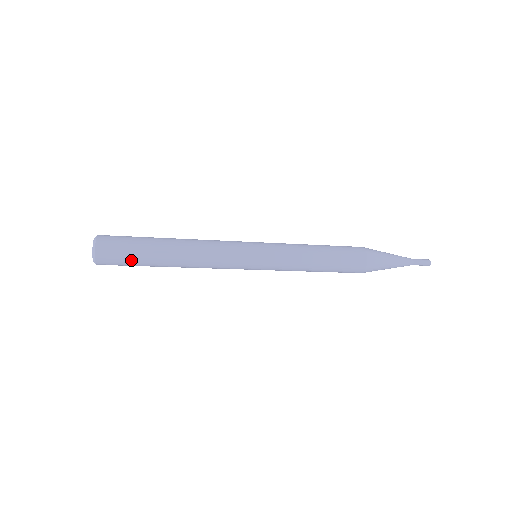
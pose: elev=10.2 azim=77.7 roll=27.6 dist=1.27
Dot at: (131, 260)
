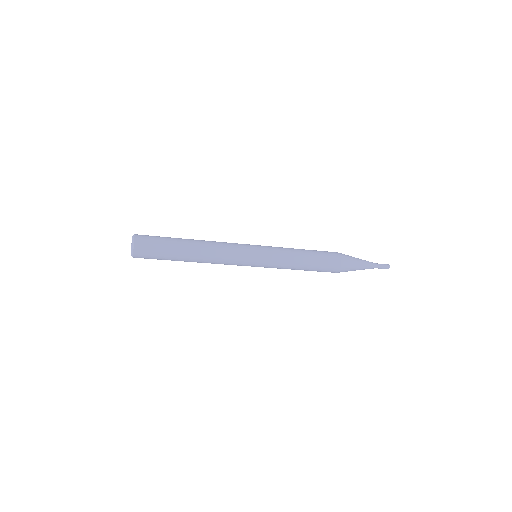
Dot at: (161, 250)
